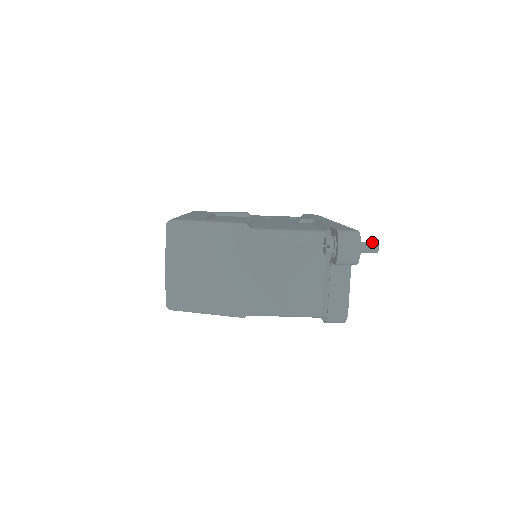
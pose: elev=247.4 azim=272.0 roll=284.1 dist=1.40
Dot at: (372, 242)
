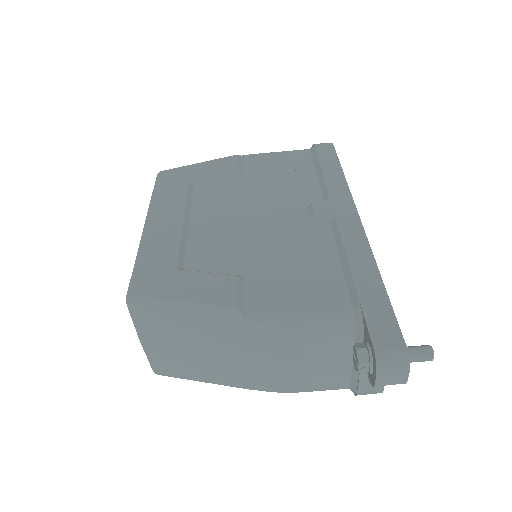
Dot at: (425, 349)
